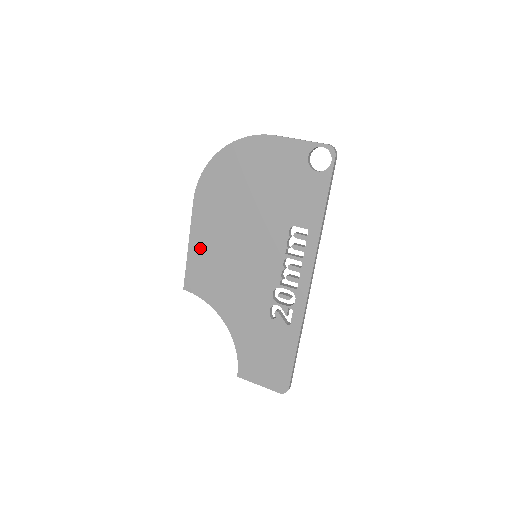
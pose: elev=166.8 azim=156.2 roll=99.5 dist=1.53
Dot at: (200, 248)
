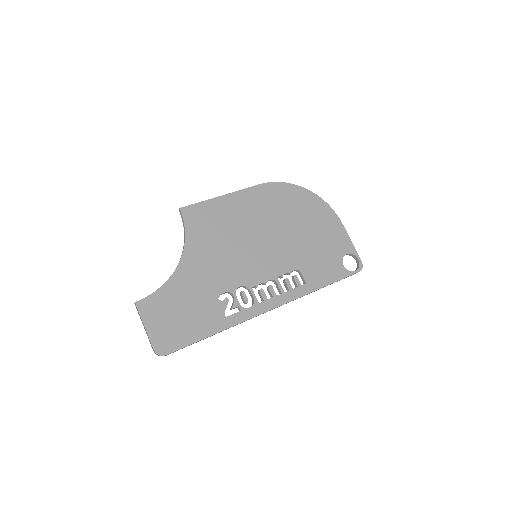
Dot at: (228, 207)
